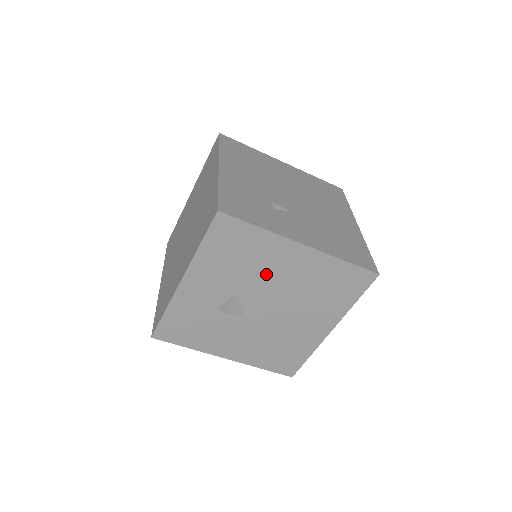
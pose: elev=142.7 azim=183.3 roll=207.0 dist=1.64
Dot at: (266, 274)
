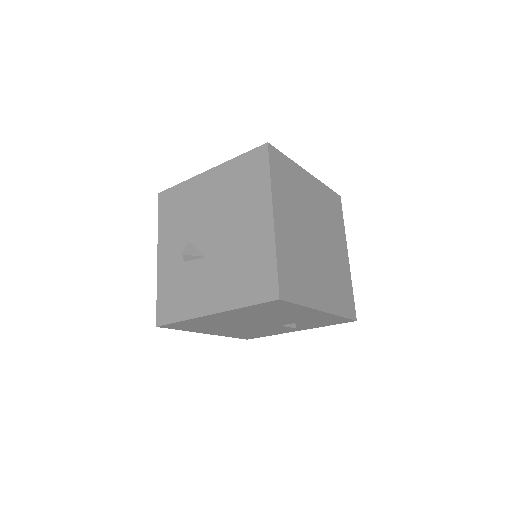
Dot at: (199, 209)
